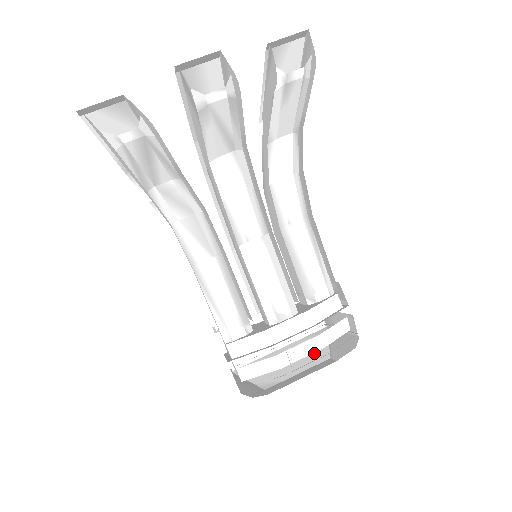
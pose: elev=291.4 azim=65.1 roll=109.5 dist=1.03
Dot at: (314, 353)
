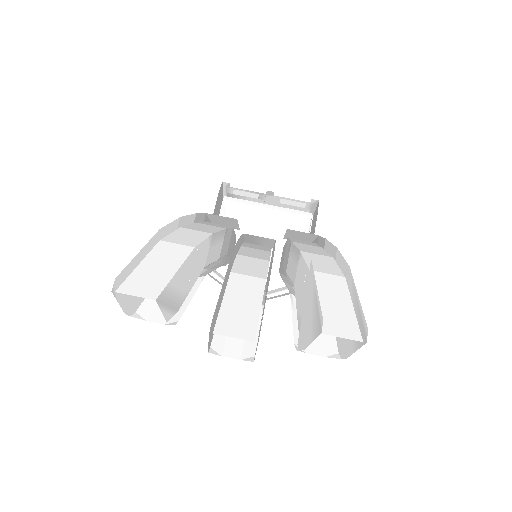
Dot at: occluded
